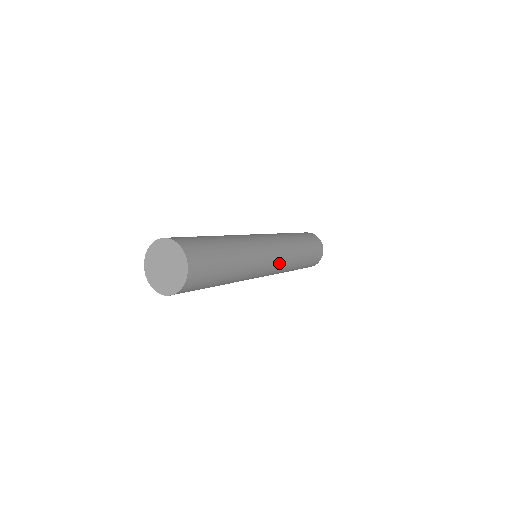
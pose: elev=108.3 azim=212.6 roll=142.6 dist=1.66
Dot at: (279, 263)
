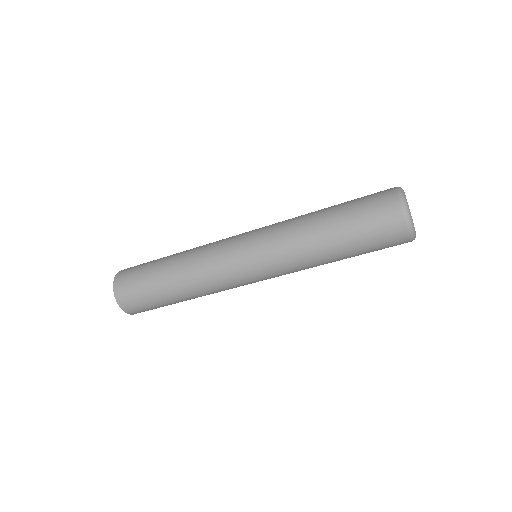
Dot at: occluded
